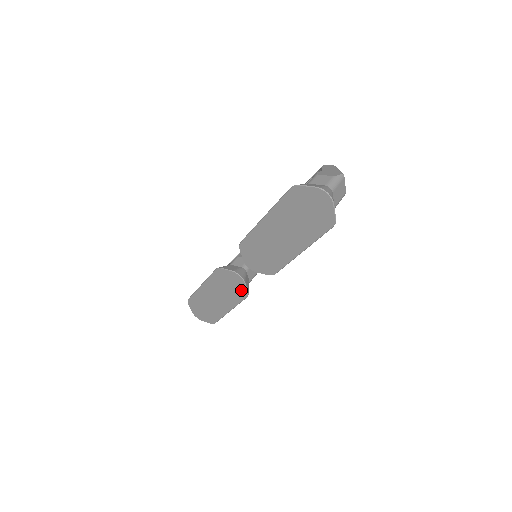
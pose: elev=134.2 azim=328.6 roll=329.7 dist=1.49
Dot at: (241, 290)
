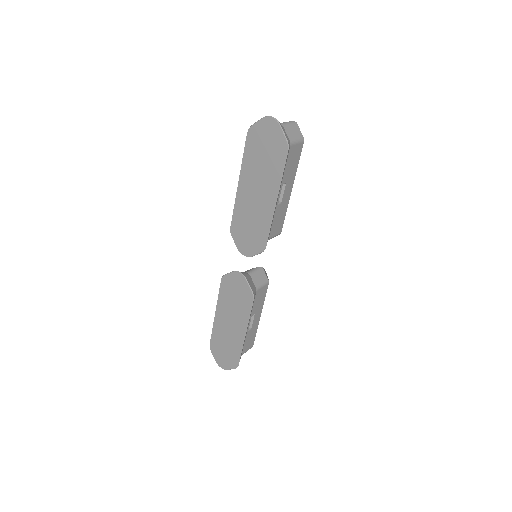
Dot at: (246, 293)
